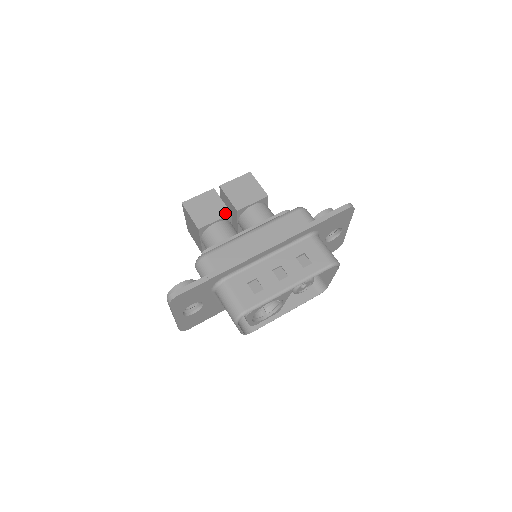
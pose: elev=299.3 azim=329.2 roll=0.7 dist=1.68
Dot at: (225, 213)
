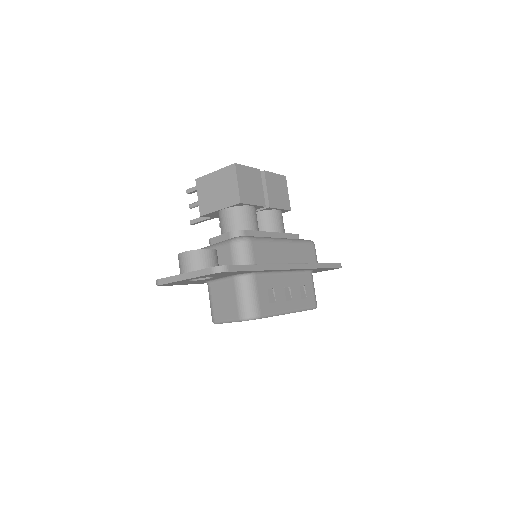
Dot at: (262, 202)
